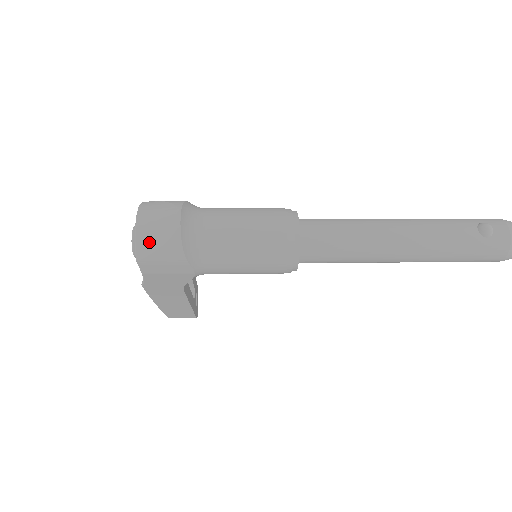
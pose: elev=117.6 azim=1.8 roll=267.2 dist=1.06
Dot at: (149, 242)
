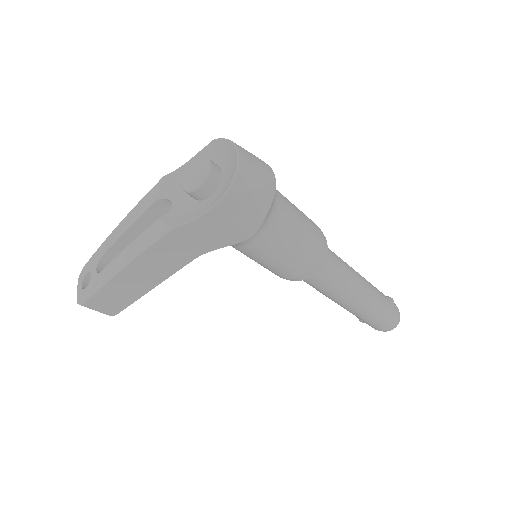
Dot at: (250, 177)
